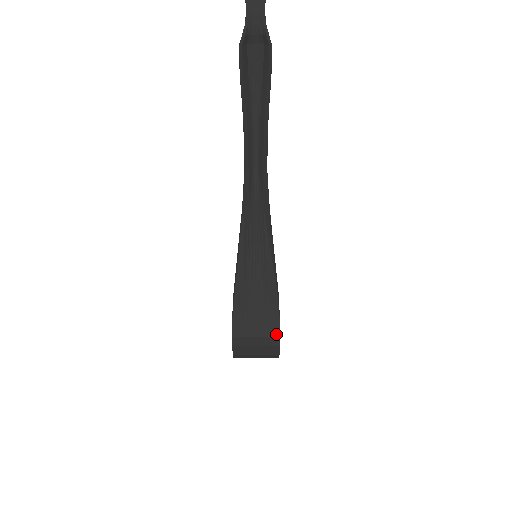
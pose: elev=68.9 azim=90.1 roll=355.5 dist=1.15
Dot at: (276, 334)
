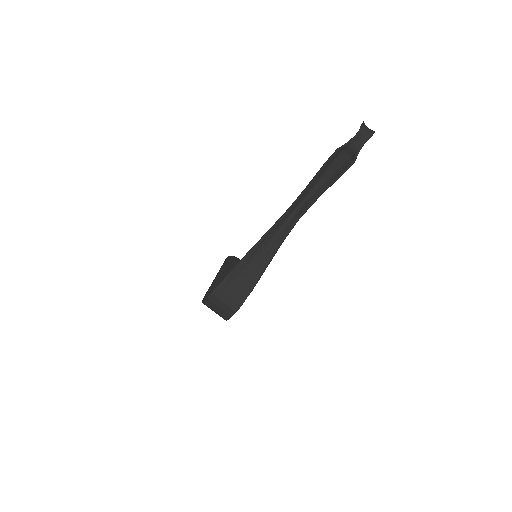
Dot at: (235, 310)
